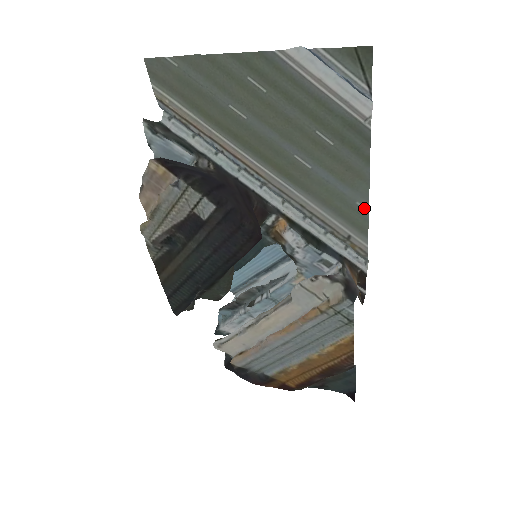
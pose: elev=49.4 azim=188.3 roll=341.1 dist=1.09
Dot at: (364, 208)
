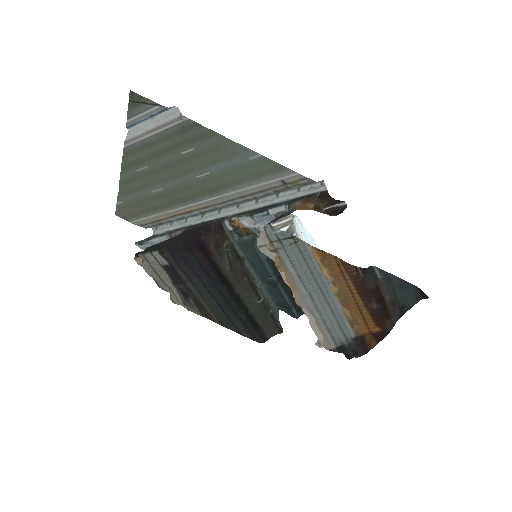
Dot at: (257, 157)
